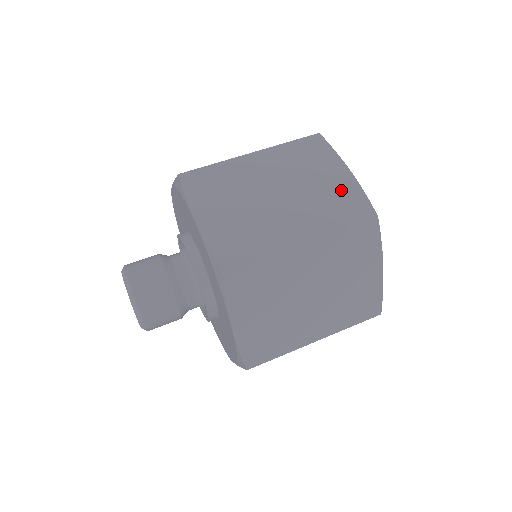
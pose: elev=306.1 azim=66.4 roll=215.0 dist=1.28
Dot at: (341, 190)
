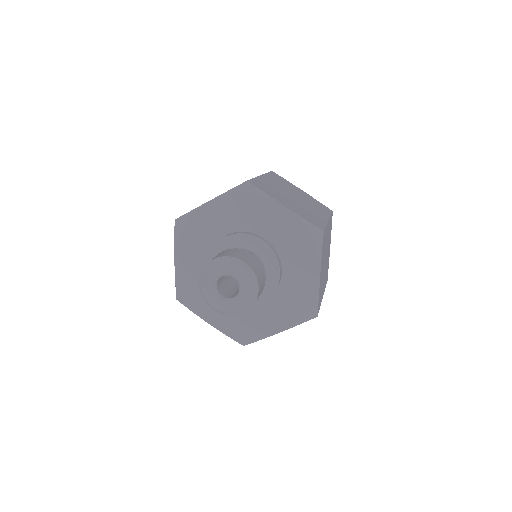
Dot at: occluded
